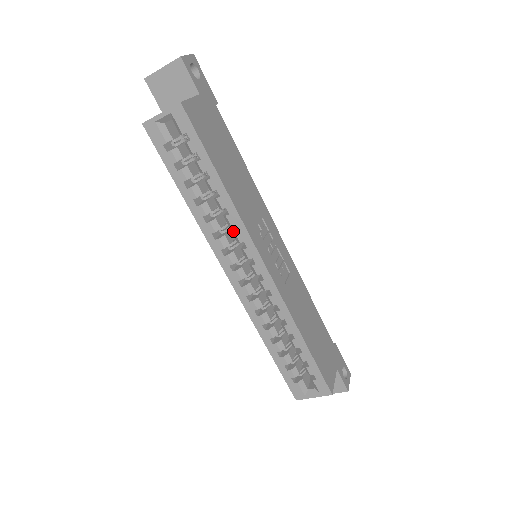
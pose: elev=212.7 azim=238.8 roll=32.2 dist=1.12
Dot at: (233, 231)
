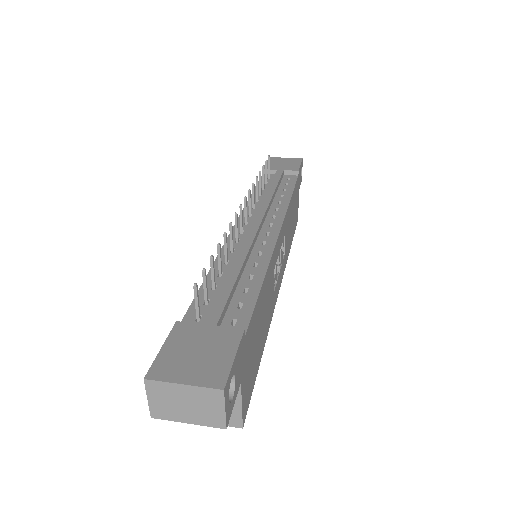
Dot at: occluded
